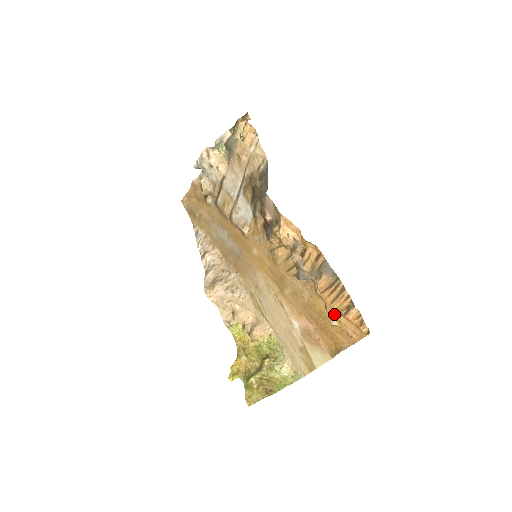
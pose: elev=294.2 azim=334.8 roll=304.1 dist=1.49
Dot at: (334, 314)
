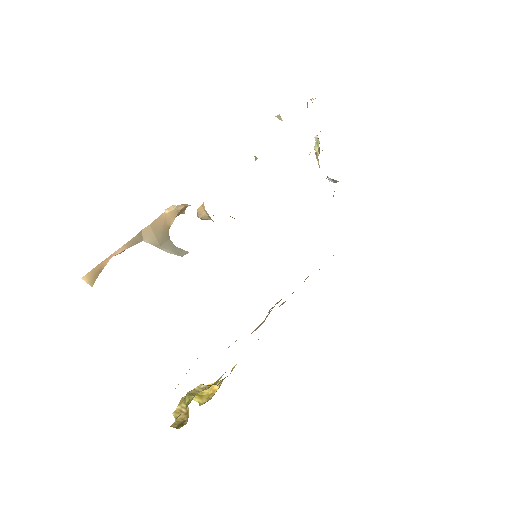
Dot at: occluded
